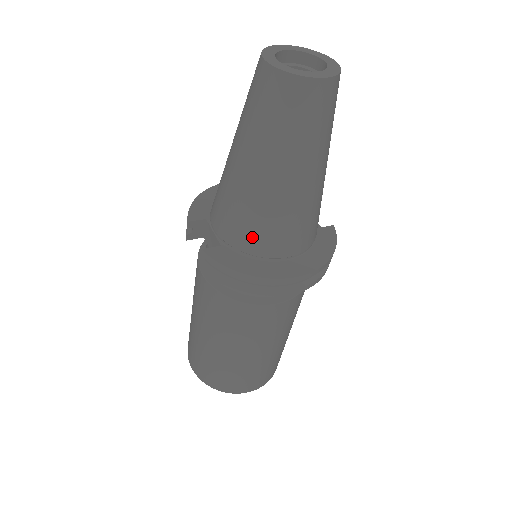
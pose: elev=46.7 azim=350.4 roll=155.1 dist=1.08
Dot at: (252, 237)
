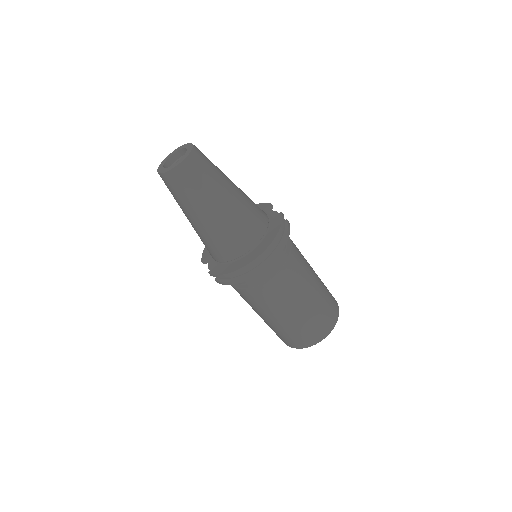
Dot at: (222, 252)
